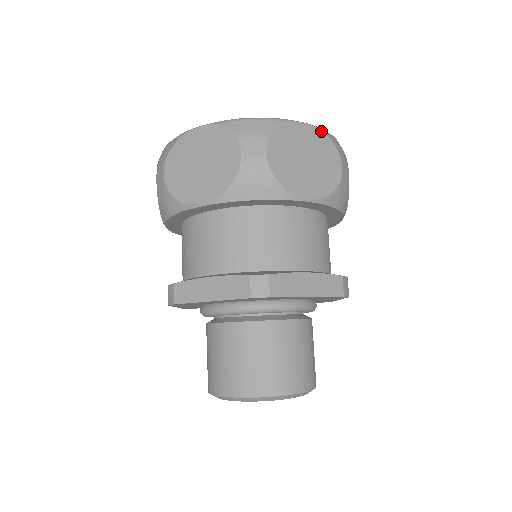
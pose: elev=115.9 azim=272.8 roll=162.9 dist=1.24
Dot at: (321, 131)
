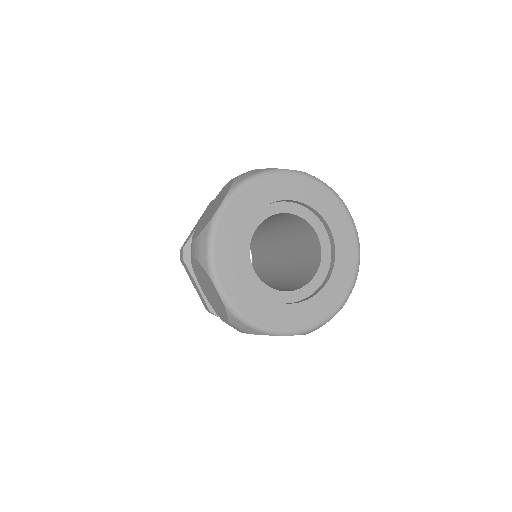
Dot at: occluded
